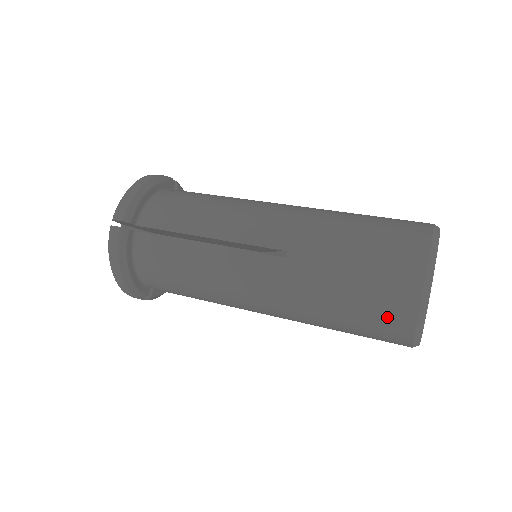
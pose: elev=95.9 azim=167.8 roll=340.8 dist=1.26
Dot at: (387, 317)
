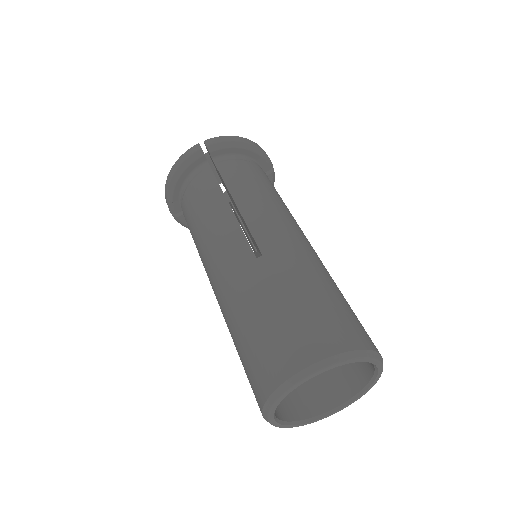
Dot at: occluded
